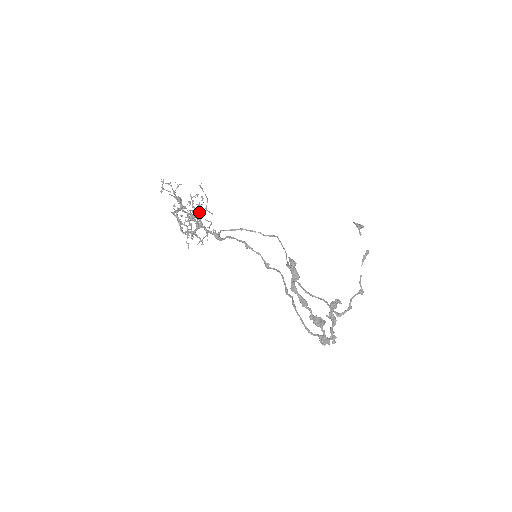
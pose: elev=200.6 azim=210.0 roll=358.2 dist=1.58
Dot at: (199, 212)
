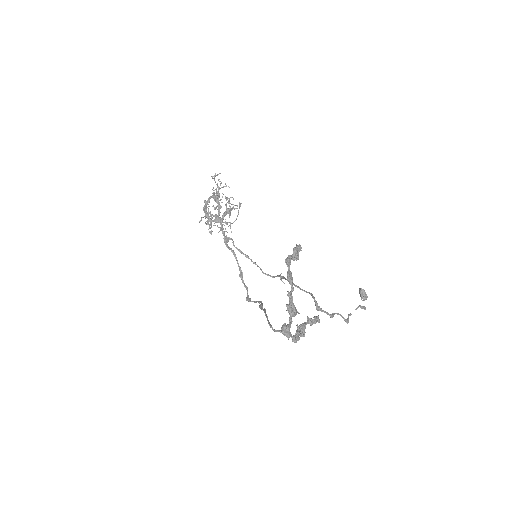
Dot at: (227, 212)
